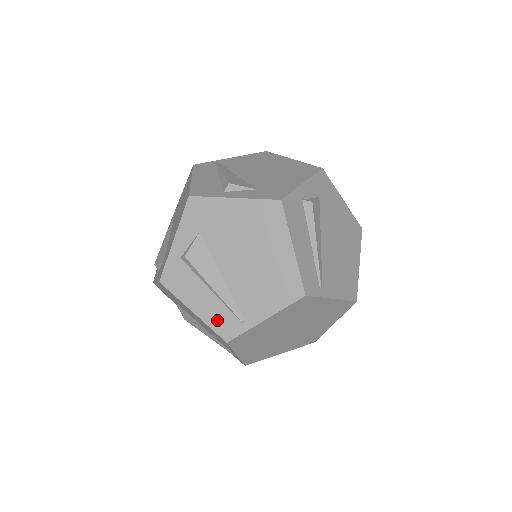
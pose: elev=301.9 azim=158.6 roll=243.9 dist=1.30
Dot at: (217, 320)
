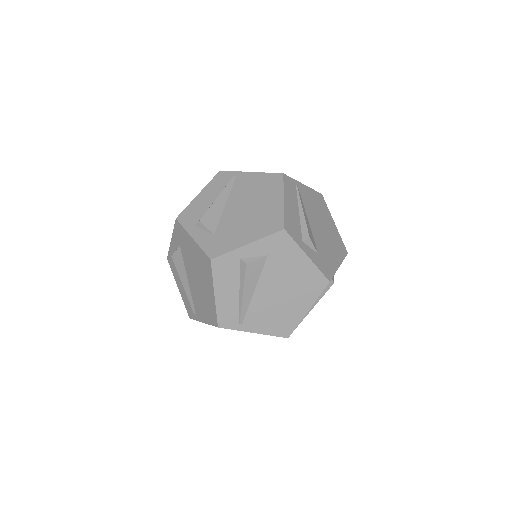
Dot at: (225, 311)
